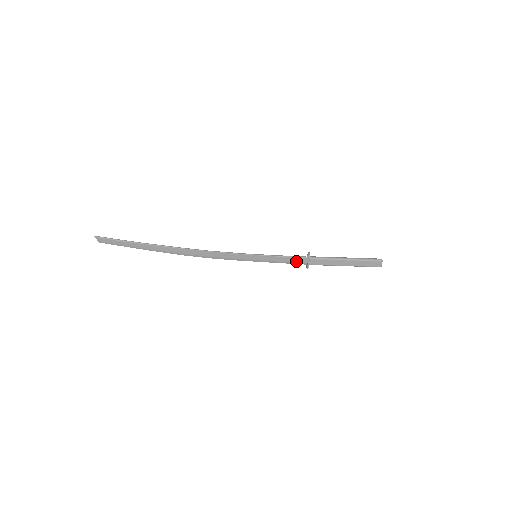
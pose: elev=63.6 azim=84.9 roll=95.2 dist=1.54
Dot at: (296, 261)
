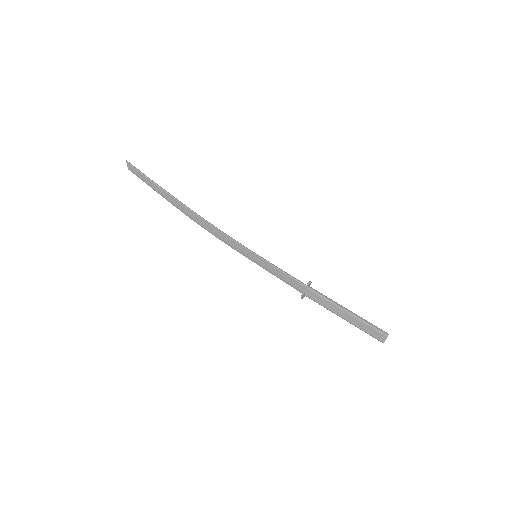
Dot at: (293, 284)
